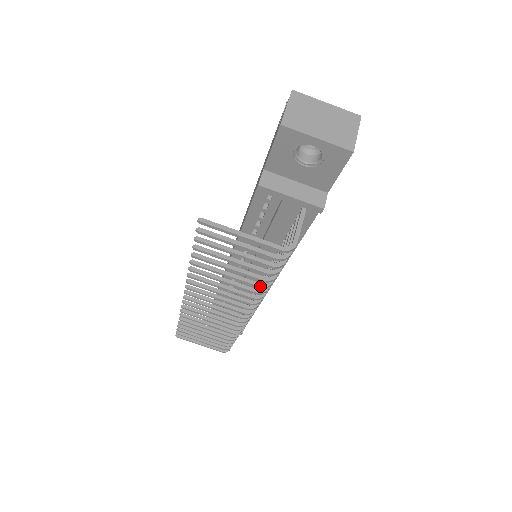
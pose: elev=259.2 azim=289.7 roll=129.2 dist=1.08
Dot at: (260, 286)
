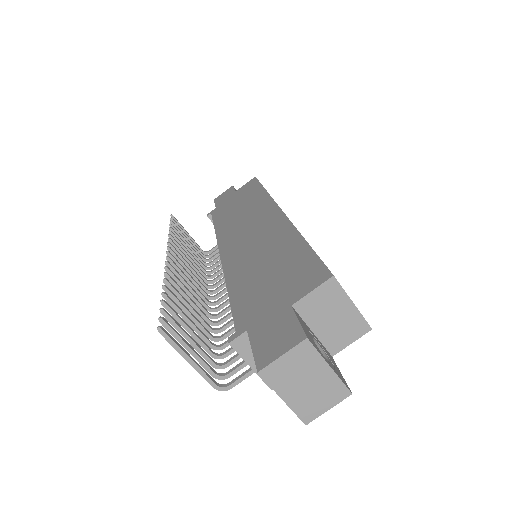
Dot at: (209, 338)
